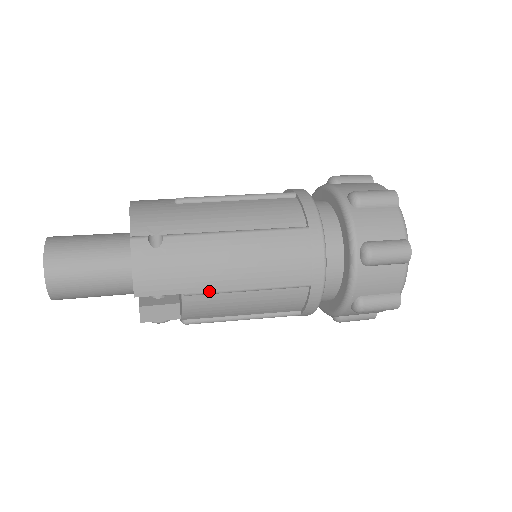
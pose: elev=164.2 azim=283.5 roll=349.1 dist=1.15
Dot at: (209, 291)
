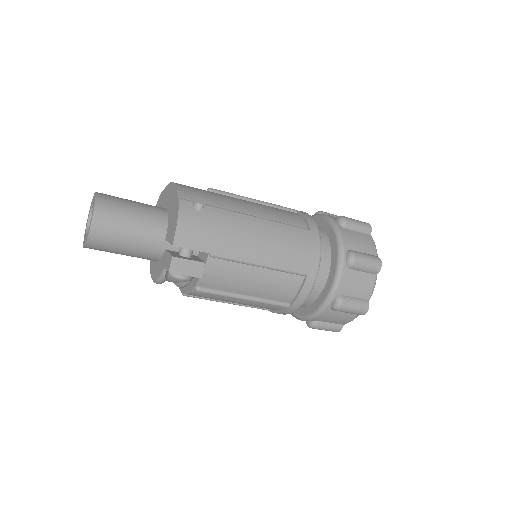
Dot at: (231, 257)
